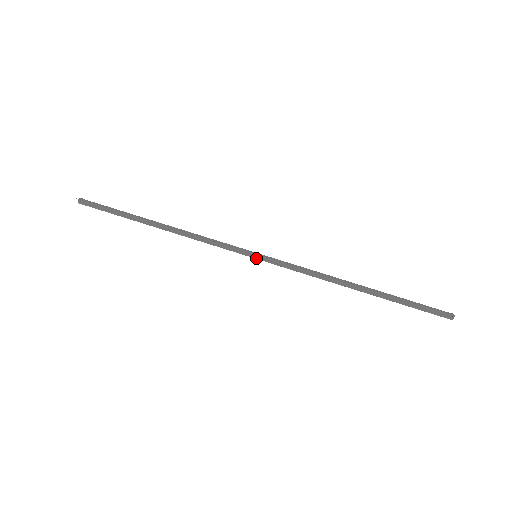
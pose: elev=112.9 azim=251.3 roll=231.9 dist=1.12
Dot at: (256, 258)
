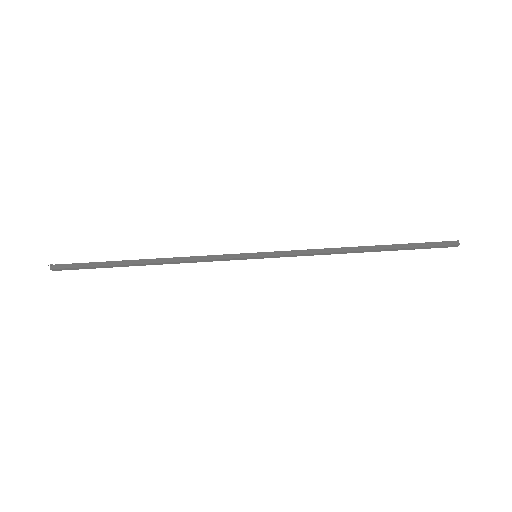
Dot at: (257, 256)
